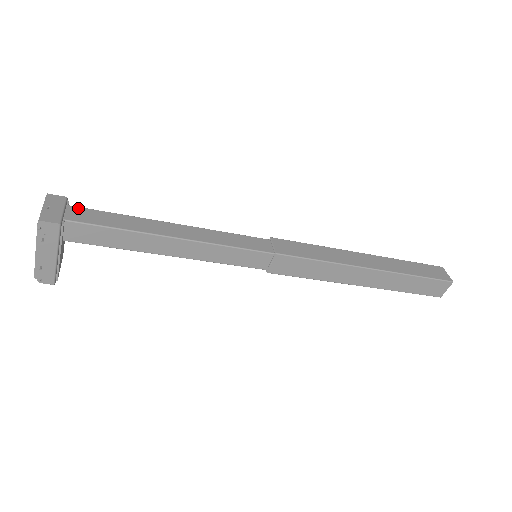
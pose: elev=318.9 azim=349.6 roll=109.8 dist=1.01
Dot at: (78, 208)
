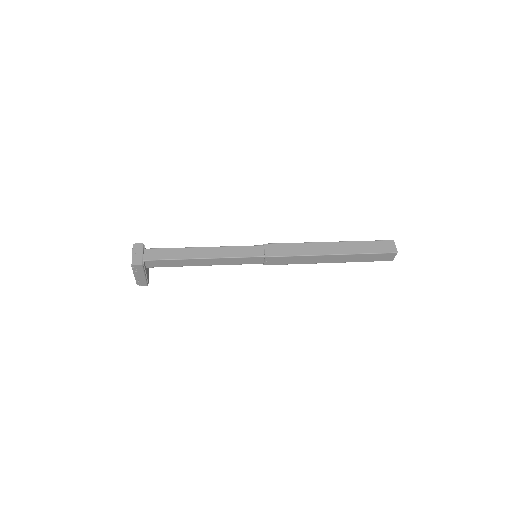
Dot at: (150, 250)
